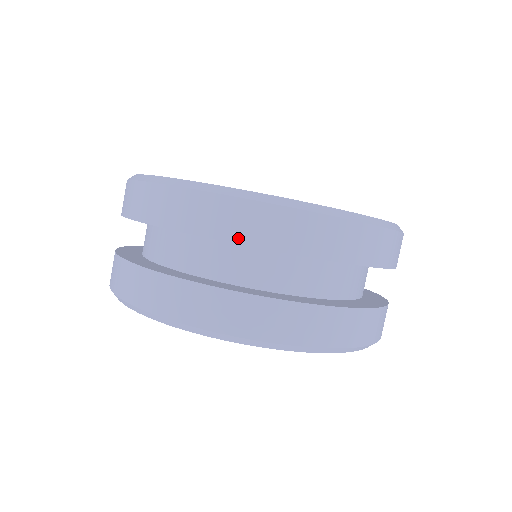
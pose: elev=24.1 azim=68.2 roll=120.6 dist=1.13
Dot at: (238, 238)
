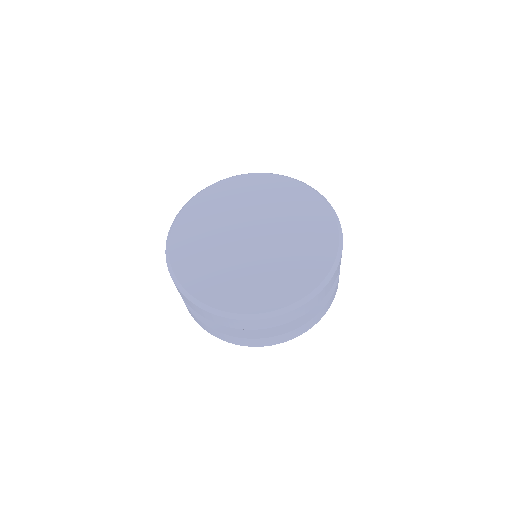
Dot at: (206, 318)
